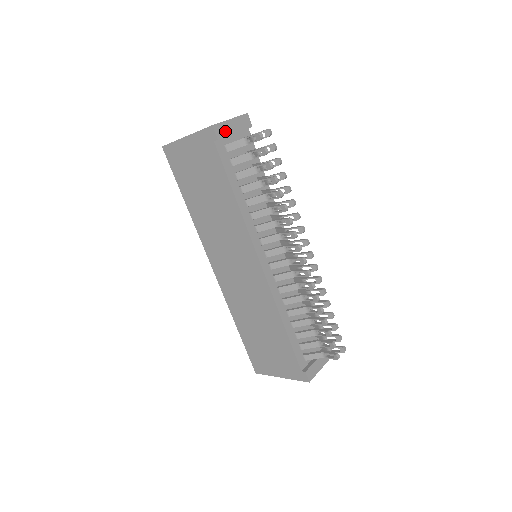
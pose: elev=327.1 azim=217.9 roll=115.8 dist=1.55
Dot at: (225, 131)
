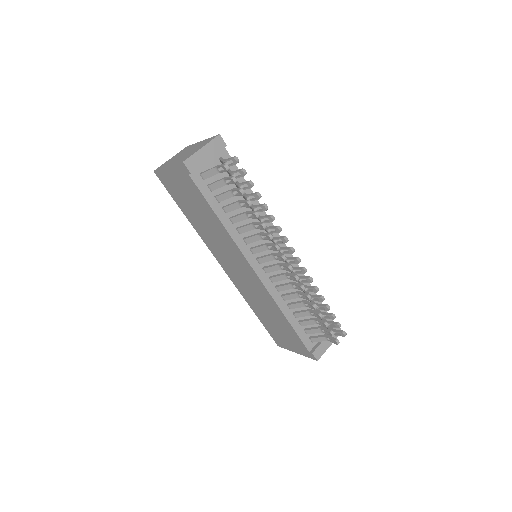
Dot at: (197, 162)
